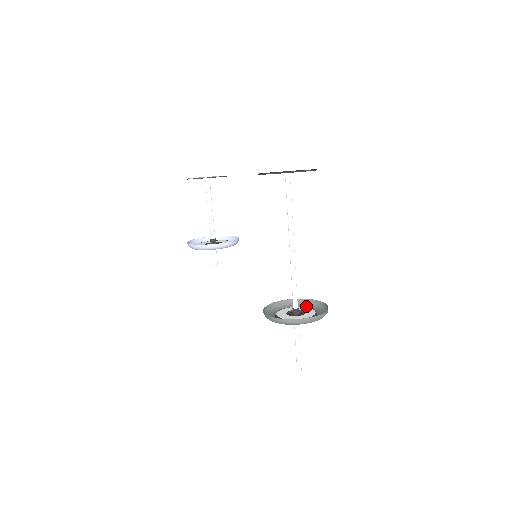
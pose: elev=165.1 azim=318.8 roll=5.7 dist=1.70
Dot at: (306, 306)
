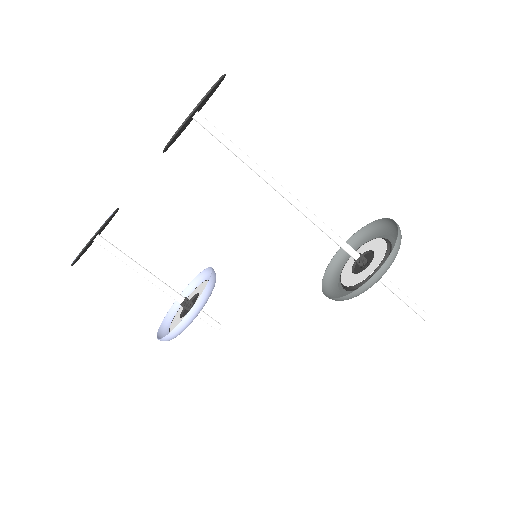
Dot at: occluded
